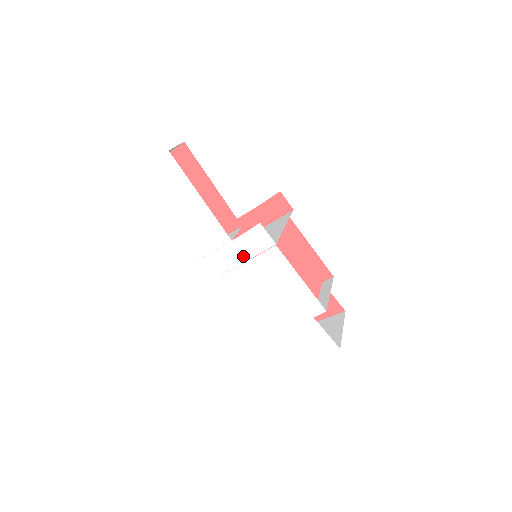
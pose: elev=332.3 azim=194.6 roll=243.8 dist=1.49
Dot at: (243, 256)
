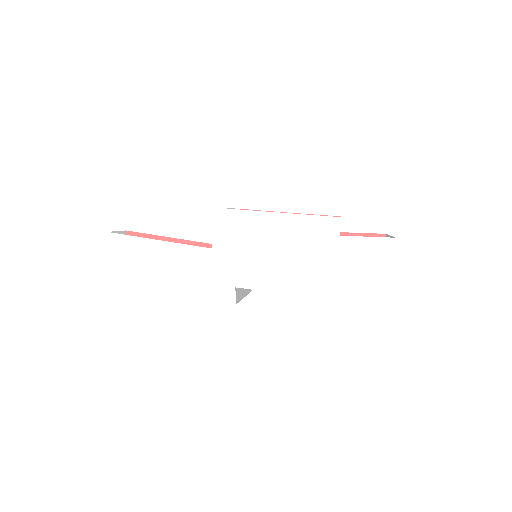
Dot at: (232, 251)
